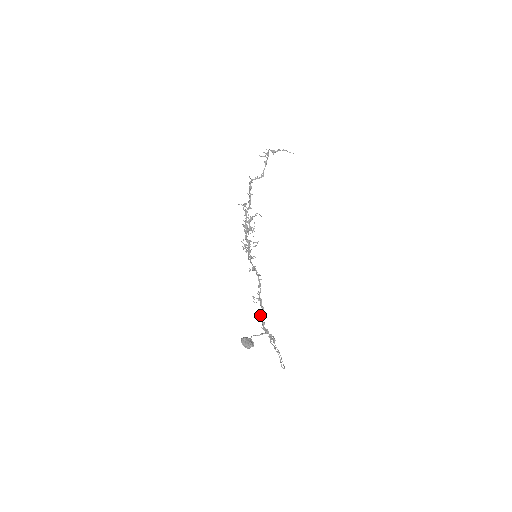
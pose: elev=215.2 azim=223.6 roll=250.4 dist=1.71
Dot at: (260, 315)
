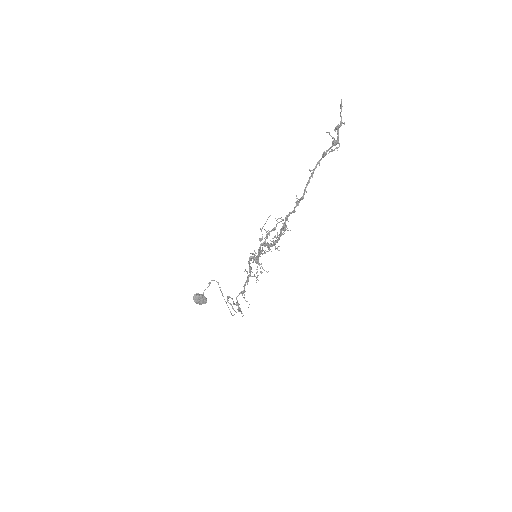
Dot at: (236, 298)
